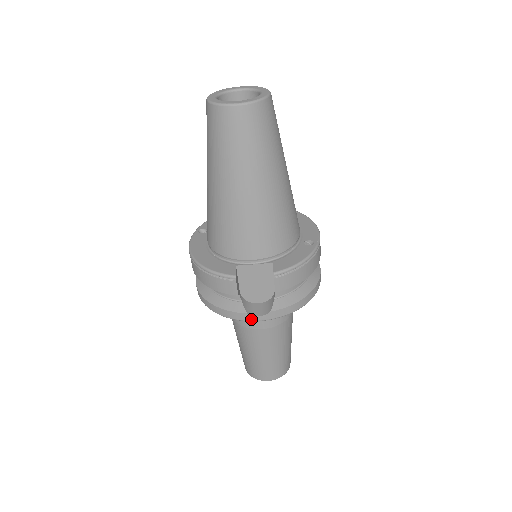
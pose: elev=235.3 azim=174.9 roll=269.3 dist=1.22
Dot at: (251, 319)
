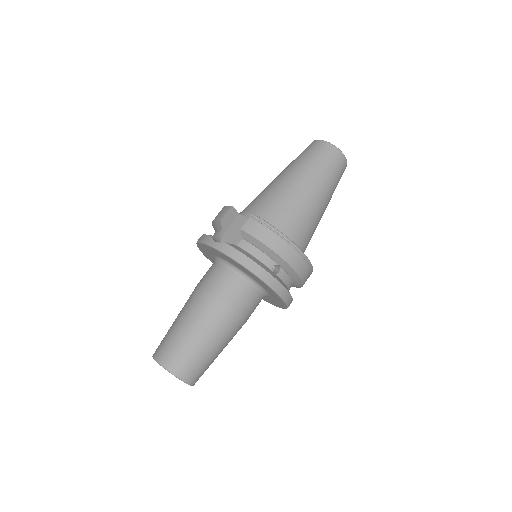
Dot at: (210, 242)
